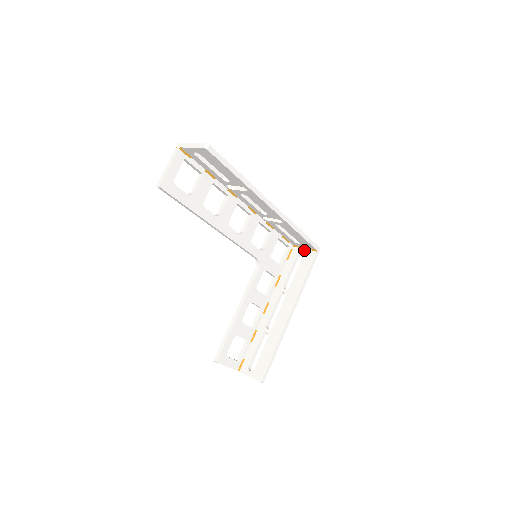
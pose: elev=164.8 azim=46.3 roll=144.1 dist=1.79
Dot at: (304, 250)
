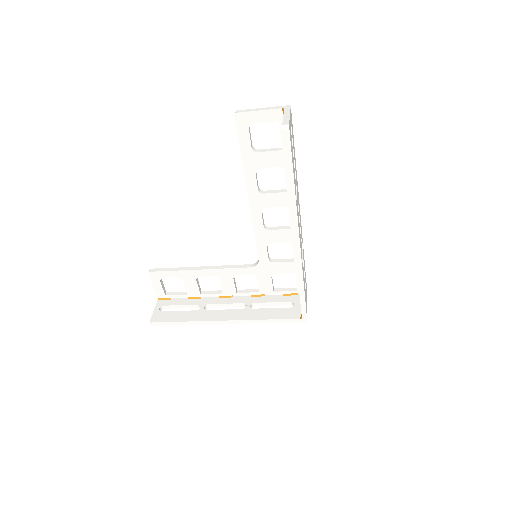
Dot at: (299, 306)
